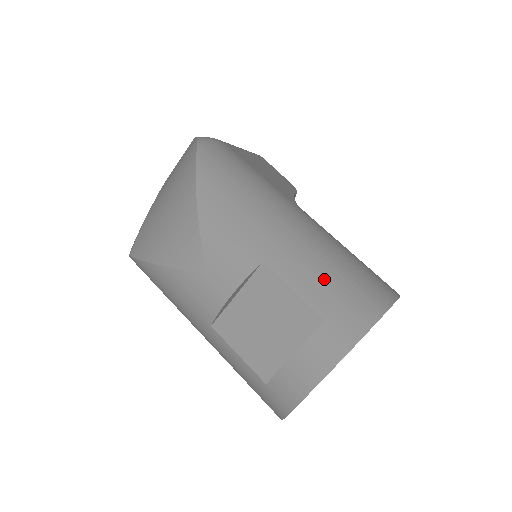
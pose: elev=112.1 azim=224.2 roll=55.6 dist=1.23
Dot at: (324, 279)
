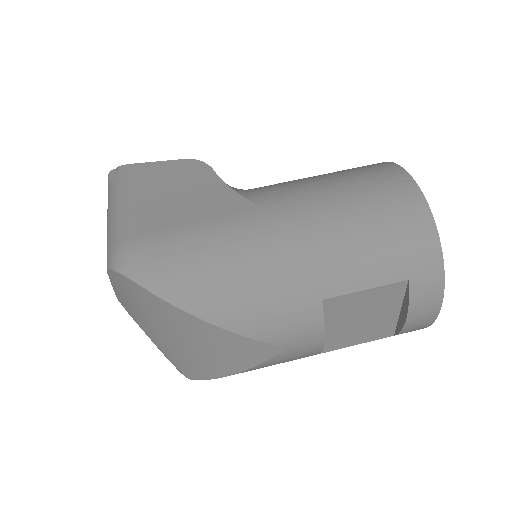
Dot at: (374, 254)
